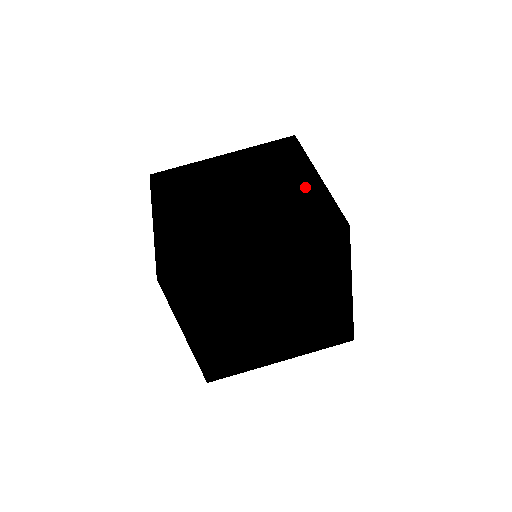
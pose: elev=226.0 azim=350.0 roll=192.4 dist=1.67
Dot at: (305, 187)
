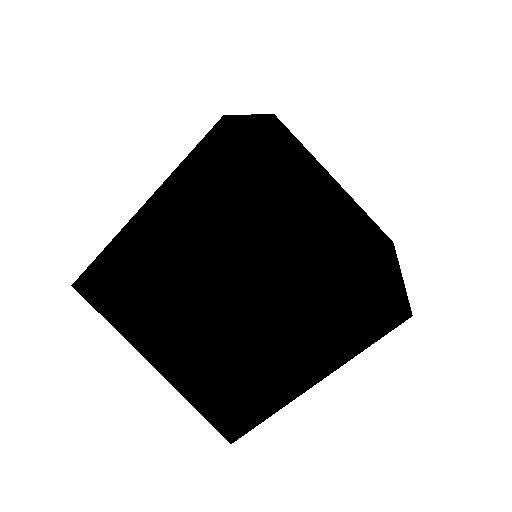
Dot at: occluded
